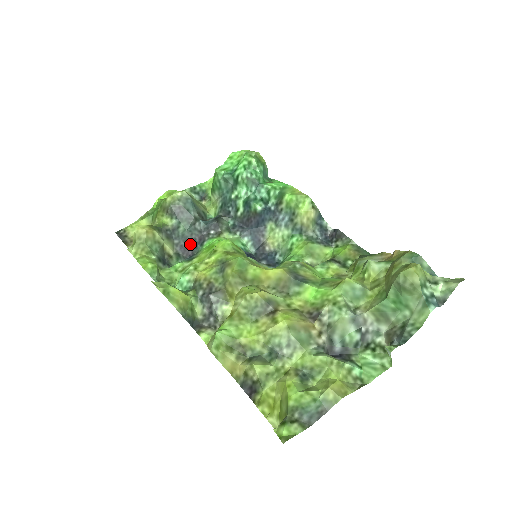
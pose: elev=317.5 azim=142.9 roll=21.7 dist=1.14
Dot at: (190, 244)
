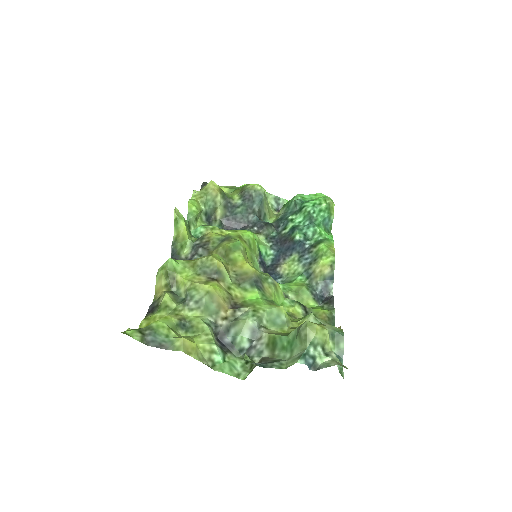
Dot at: (235, 223)
